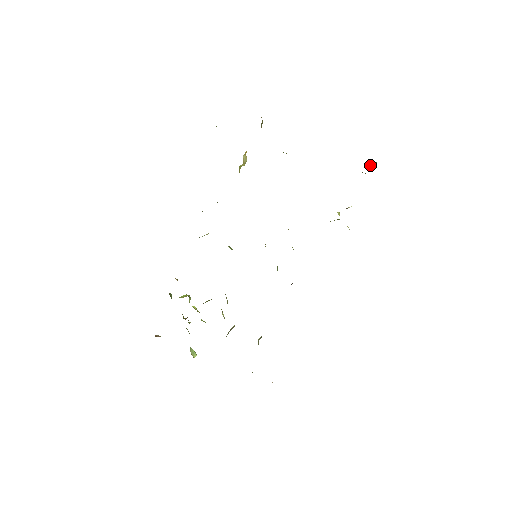
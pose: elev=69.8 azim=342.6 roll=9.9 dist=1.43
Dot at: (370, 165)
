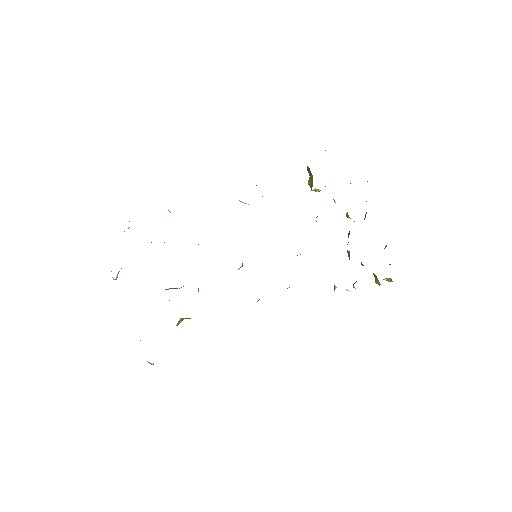
Dot at: (384, 279)
